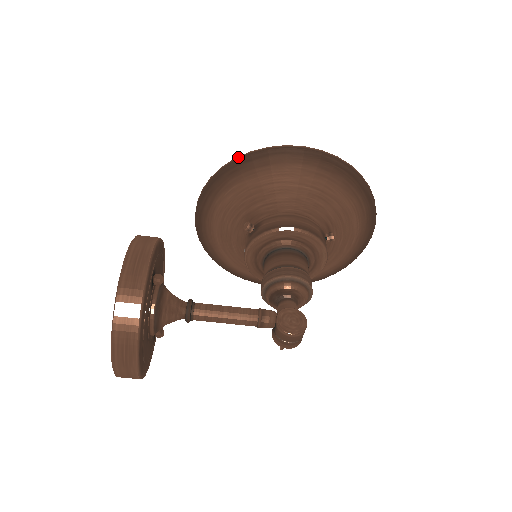
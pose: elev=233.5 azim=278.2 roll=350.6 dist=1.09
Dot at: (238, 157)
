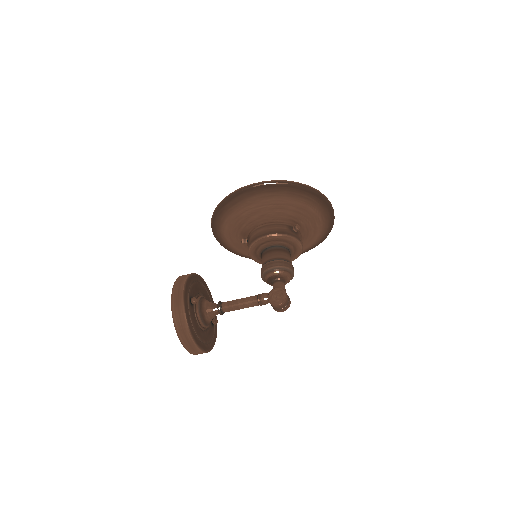
Dot at: (219, 204)
